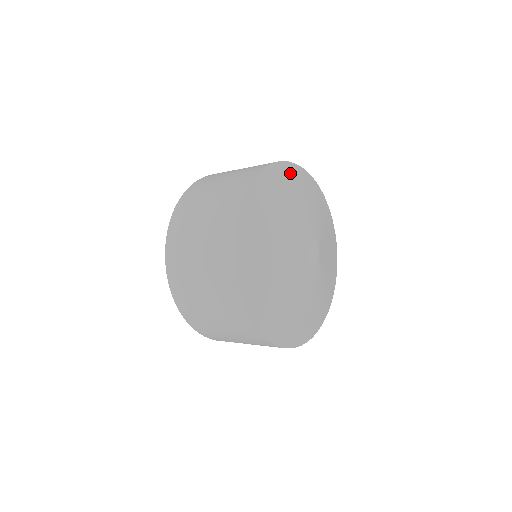
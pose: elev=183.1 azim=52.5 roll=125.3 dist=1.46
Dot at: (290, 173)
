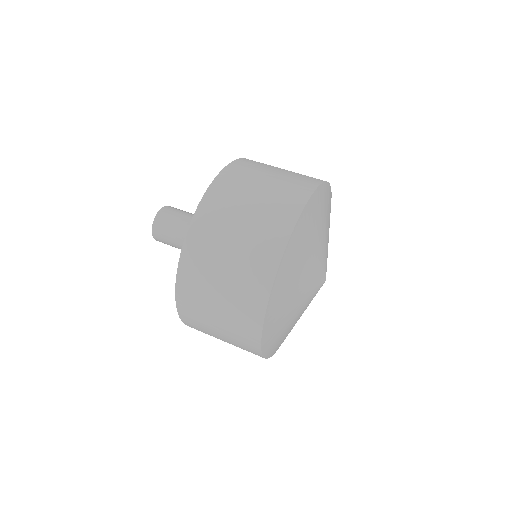
Dot at: (277, 297)
